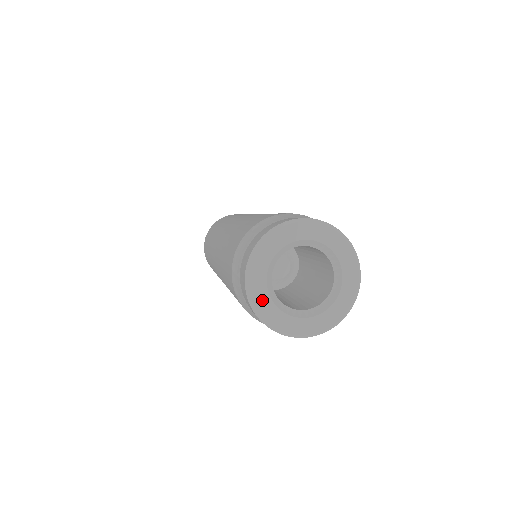
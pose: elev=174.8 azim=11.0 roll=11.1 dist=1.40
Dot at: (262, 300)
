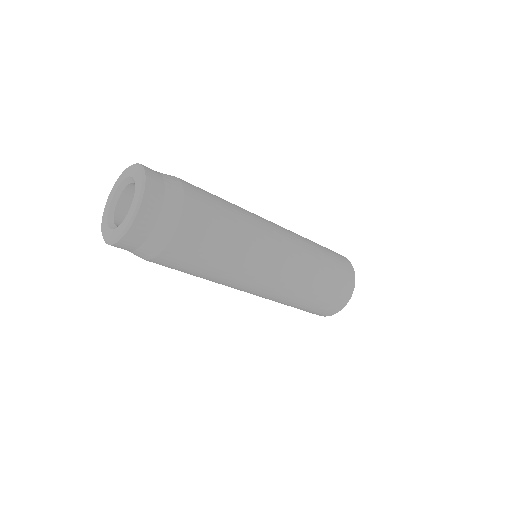
Dot at: (104, 225)
